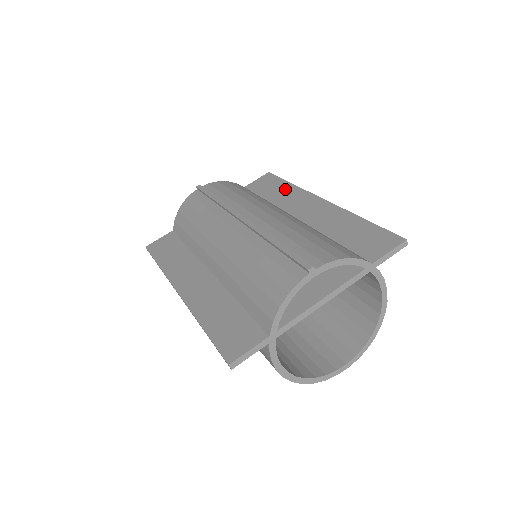
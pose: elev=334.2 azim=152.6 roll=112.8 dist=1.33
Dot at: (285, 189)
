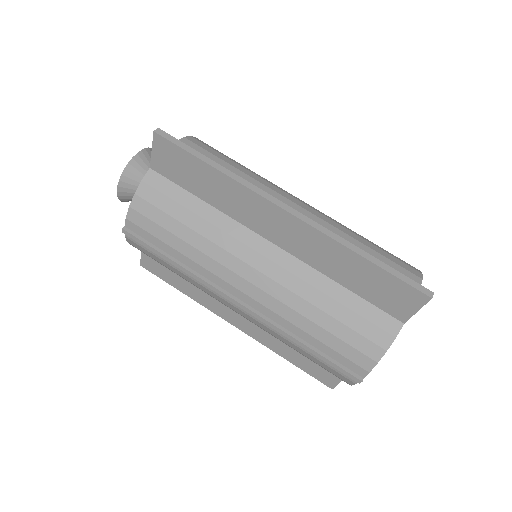
Dot at: (215, 182)
